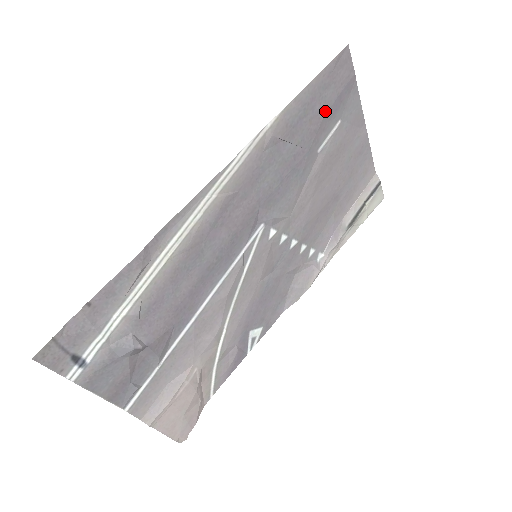
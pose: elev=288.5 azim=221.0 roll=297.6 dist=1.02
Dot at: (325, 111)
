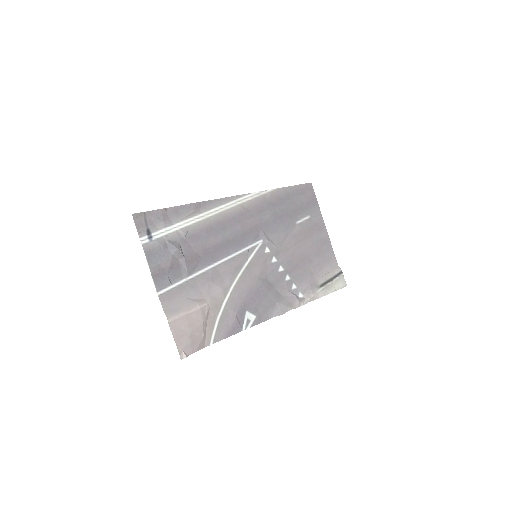
Dot at: (300, 204)
